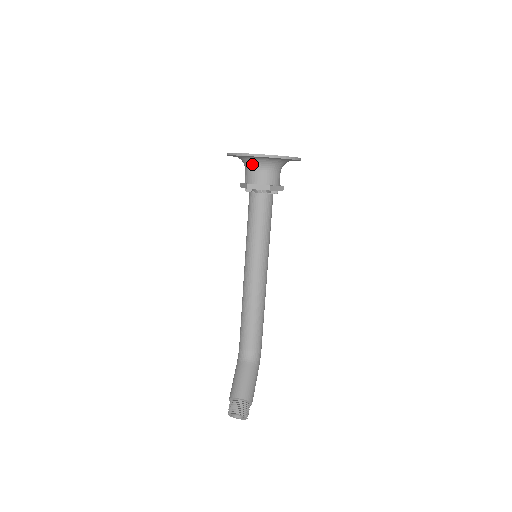
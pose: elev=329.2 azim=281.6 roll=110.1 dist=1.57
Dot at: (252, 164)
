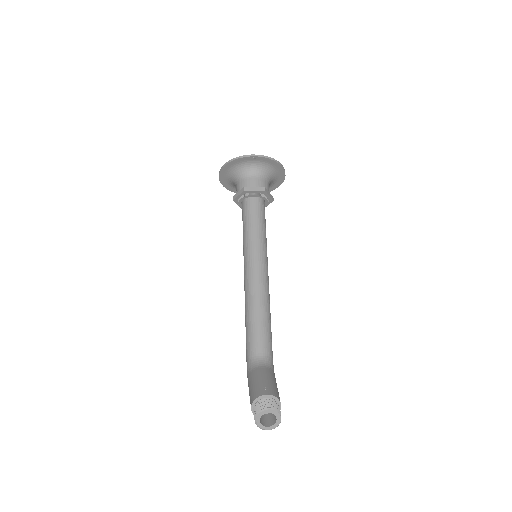
Dot at: (246, 172)
